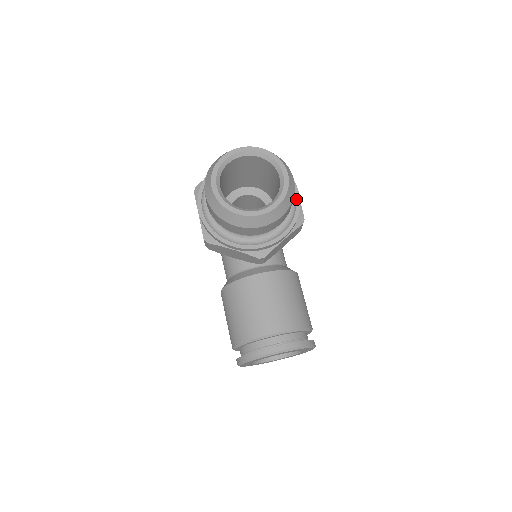
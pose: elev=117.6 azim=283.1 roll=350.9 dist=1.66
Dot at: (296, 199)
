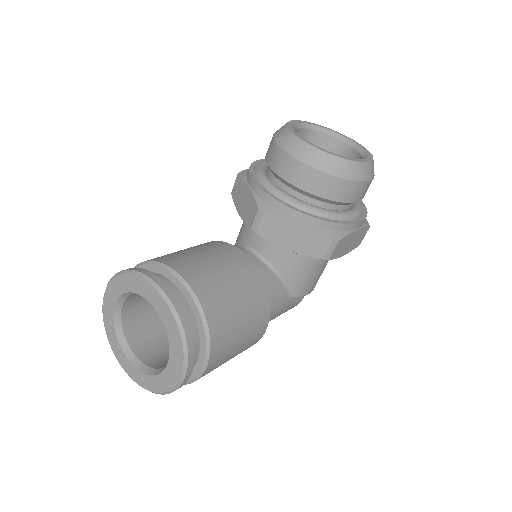
Dot at: (351, 220)
